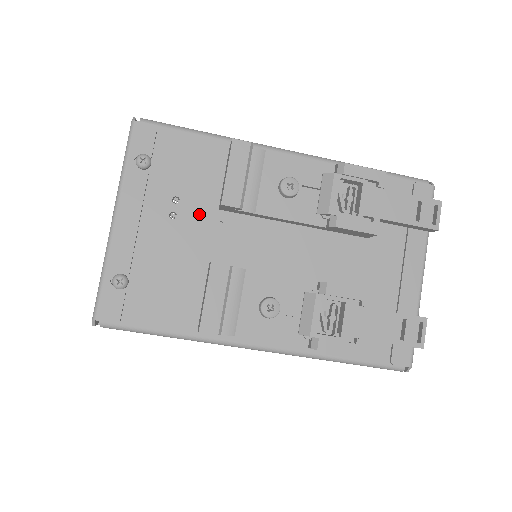
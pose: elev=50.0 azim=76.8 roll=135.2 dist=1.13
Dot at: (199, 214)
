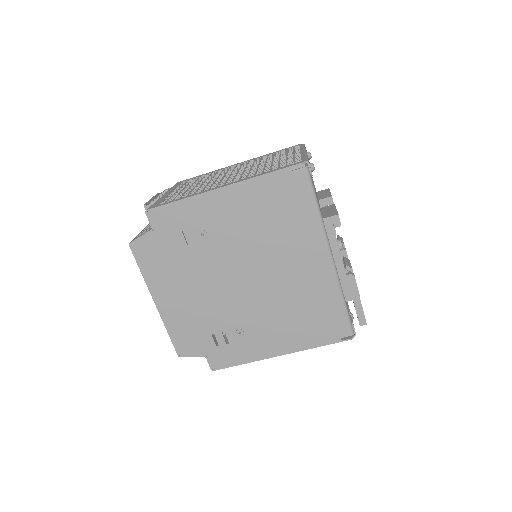
Dot at: occluded
